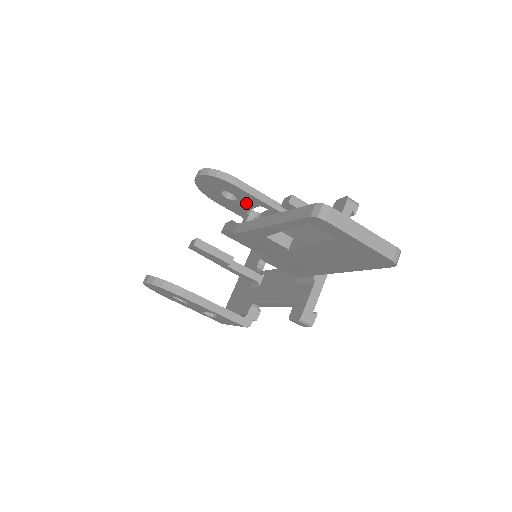
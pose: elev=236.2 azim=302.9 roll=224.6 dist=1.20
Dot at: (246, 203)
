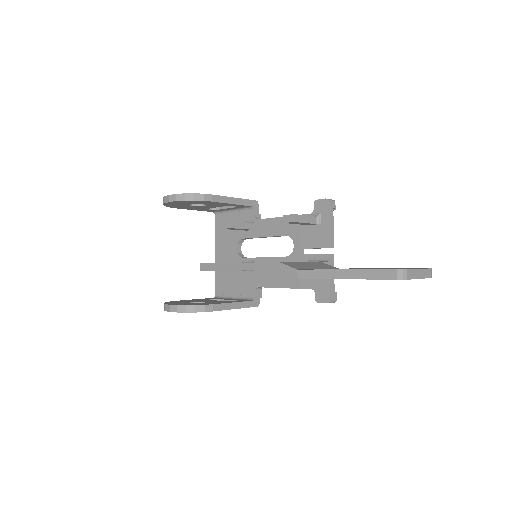
Dot at: (214, 206)
